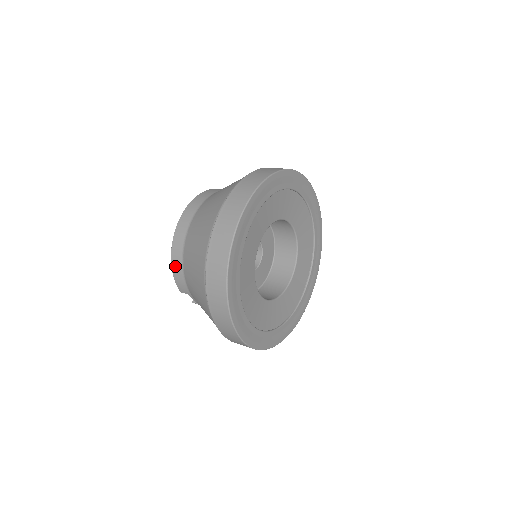
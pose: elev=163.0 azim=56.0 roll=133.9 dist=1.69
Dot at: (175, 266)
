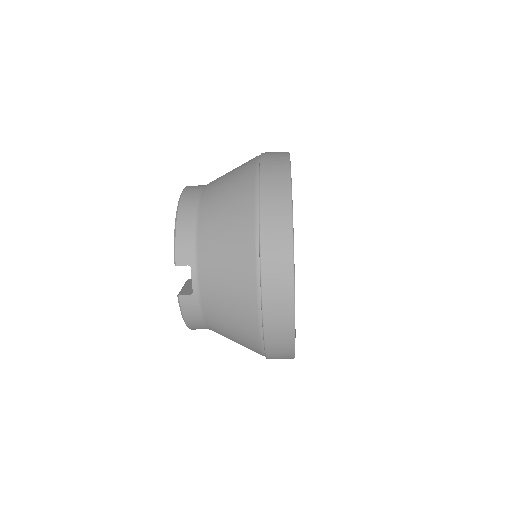
Dot at: (183, 222)
